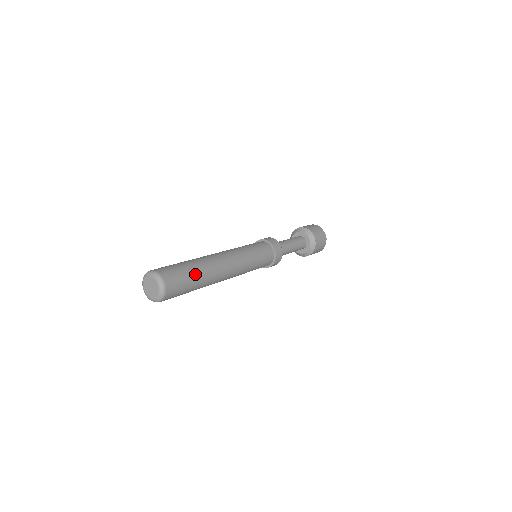
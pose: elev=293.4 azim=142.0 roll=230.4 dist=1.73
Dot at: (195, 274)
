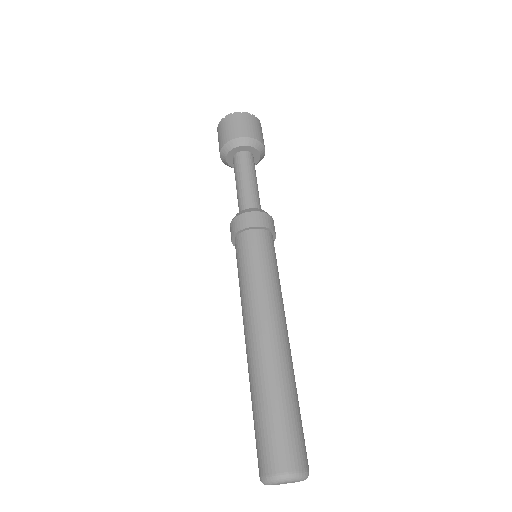
Dot at: (287, 404)
